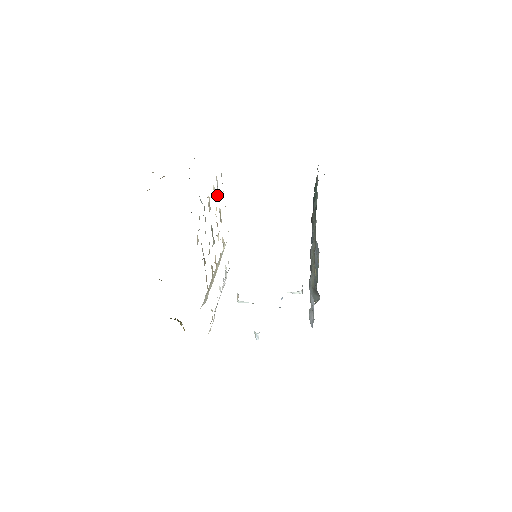
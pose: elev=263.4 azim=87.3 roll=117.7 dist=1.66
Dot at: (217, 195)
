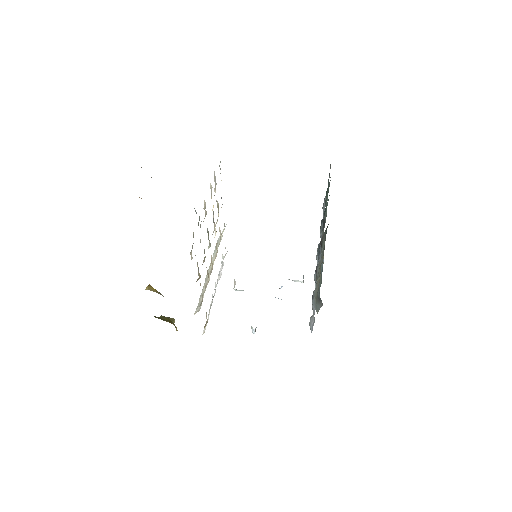
Dot at: (214, 188)
